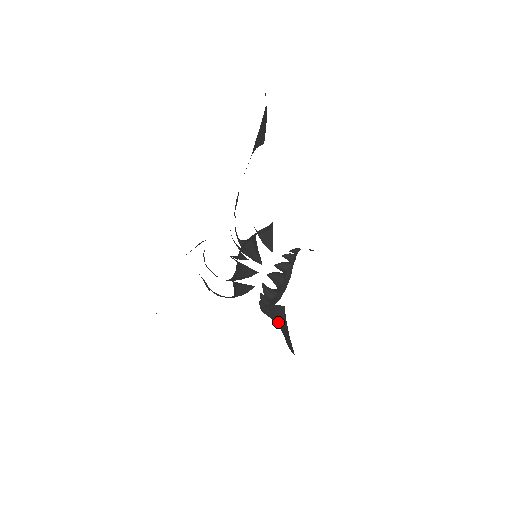
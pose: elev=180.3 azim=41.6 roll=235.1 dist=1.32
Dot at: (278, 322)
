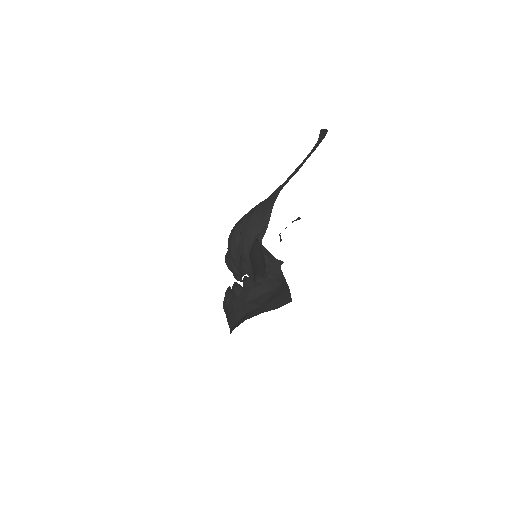
Dot at: (266, 289)
